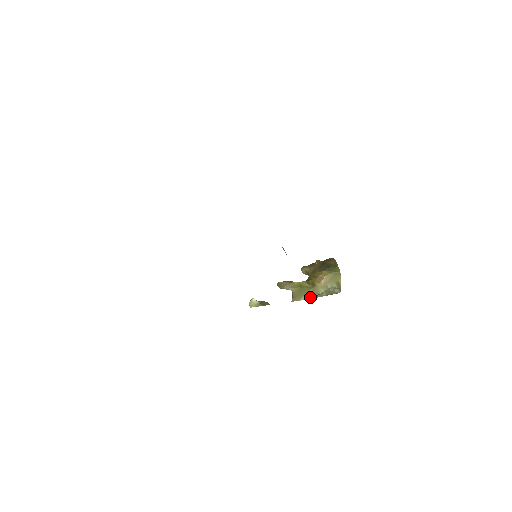
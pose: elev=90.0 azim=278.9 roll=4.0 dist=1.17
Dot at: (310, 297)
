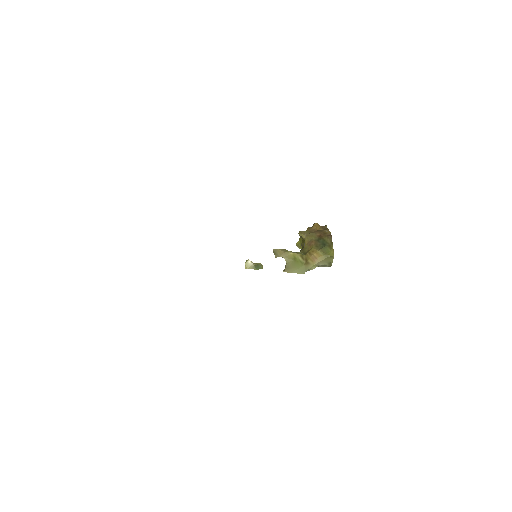
Dot at: (302, 272)
